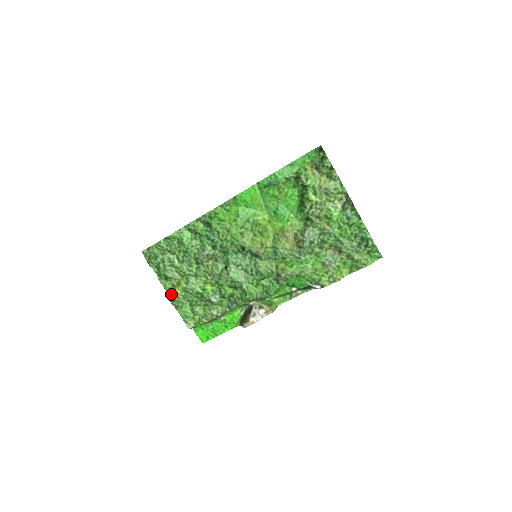
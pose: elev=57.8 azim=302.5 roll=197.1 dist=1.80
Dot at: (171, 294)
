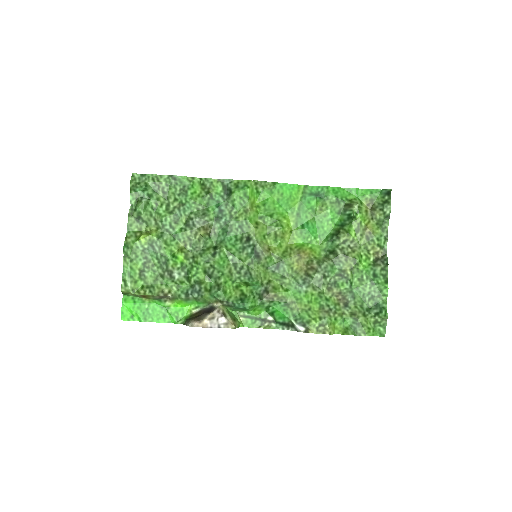
Dot at: (131, 238)
